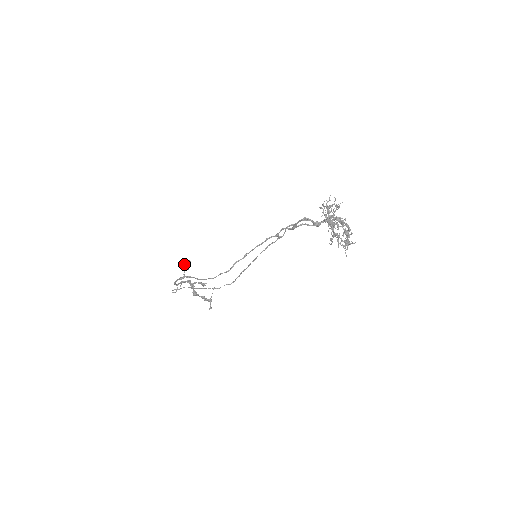
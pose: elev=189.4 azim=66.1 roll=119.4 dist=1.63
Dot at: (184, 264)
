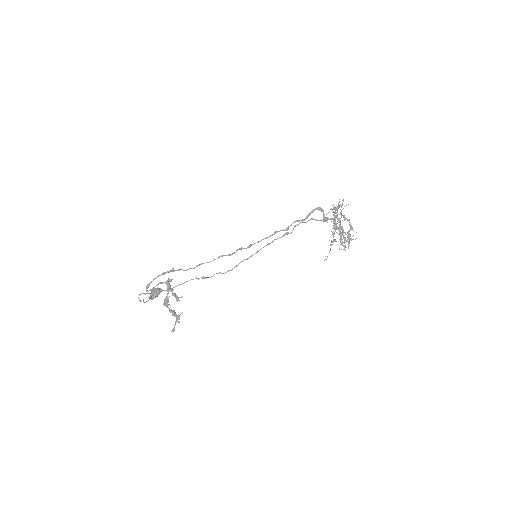
Dot at: (155, 288)
